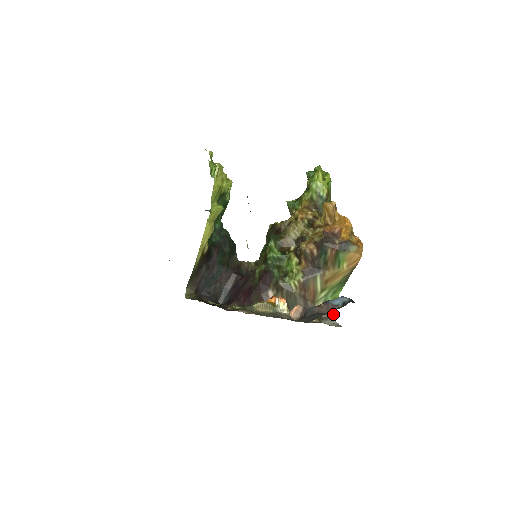
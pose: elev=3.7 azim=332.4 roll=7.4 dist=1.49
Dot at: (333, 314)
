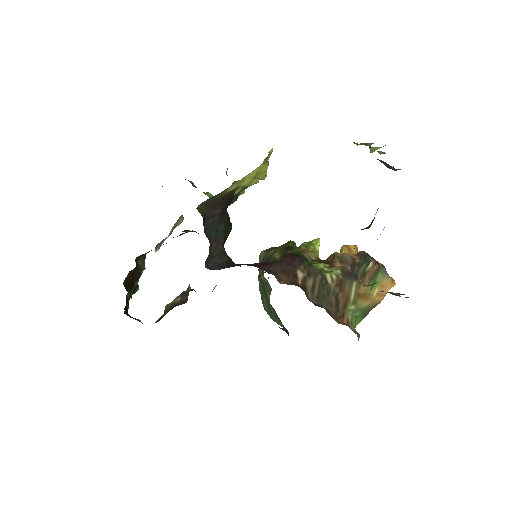
Dot at: (359, 336)
